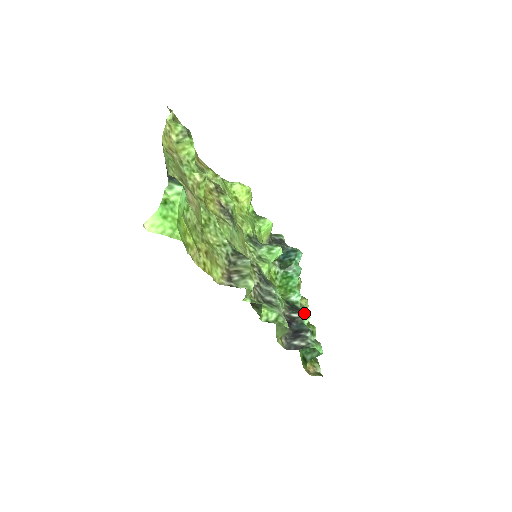
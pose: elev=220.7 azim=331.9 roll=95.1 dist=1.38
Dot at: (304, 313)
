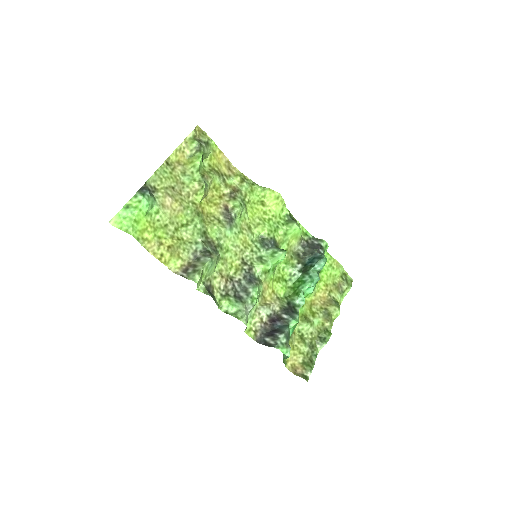
Dot at: (294, 317)
